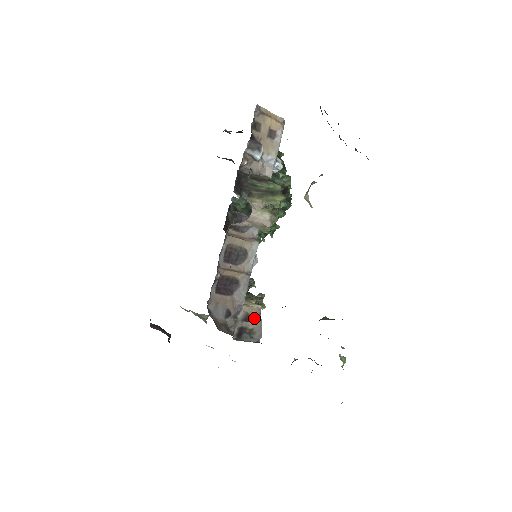
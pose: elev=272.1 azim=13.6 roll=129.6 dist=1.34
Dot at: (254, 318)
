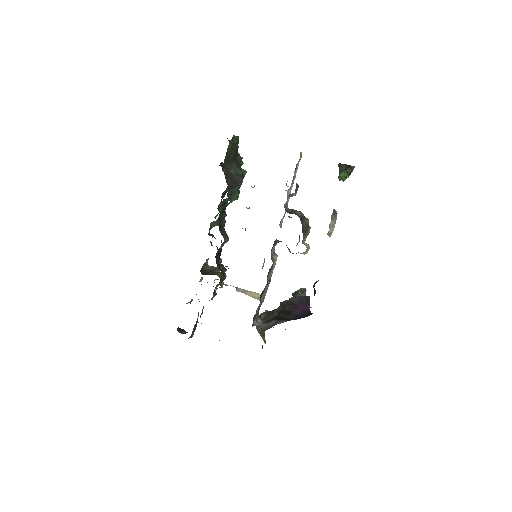
Dot at: (259, 305)
